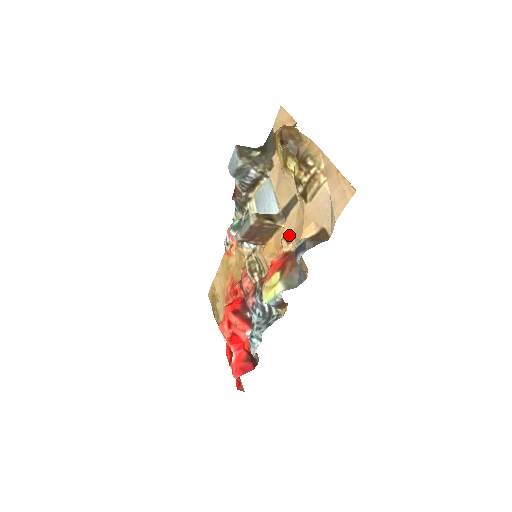
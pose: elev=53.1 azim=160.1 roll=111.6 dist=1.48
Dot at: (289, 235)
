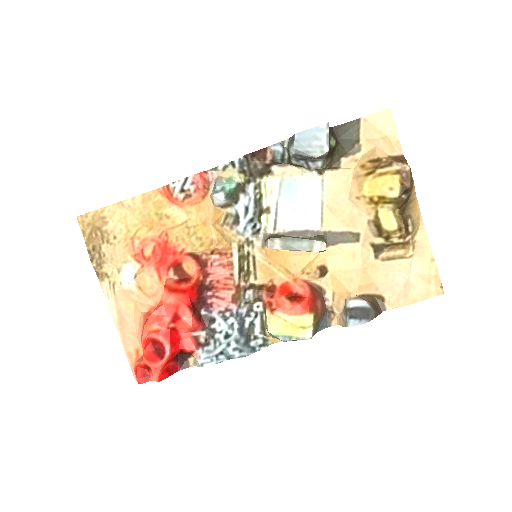
Dot at: (326, 268)
